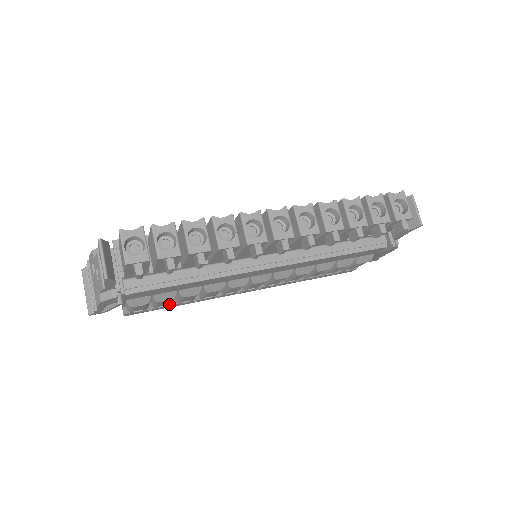
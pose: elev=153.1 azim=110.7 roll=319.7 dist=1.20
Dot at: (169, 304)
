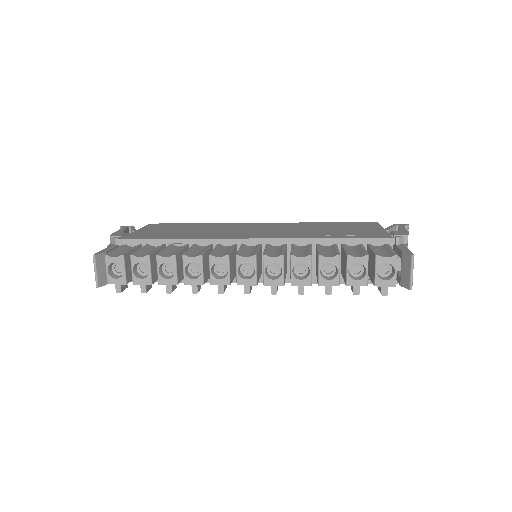
Dot at: occluded
